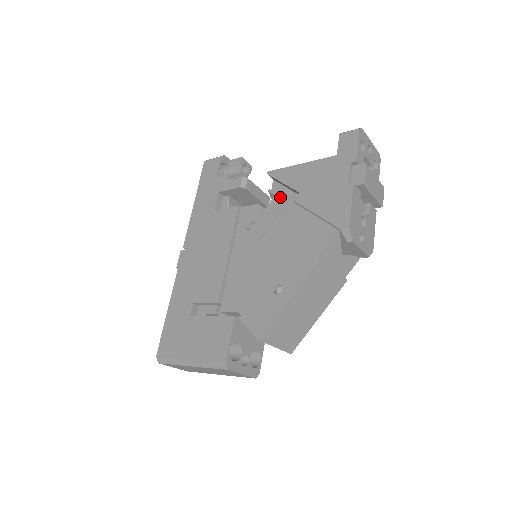
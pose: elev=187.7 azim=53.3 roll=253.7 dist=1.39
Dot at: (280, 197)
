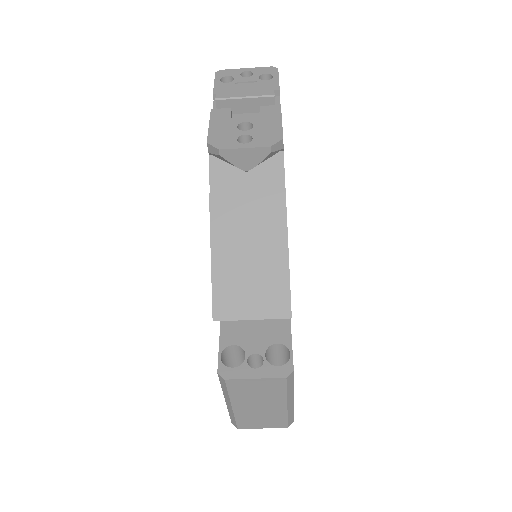
Dot at: occluded
